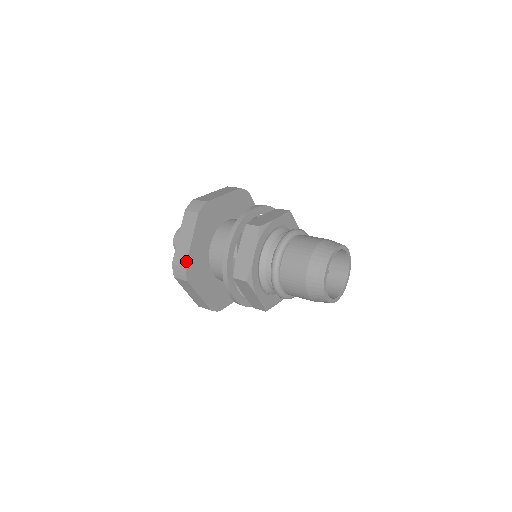
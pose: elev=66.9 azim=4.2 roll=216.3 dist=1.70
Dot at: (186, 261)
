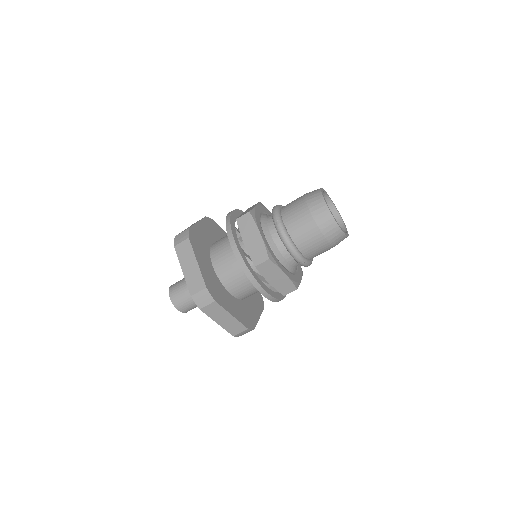
Dot at: (244, 327)
